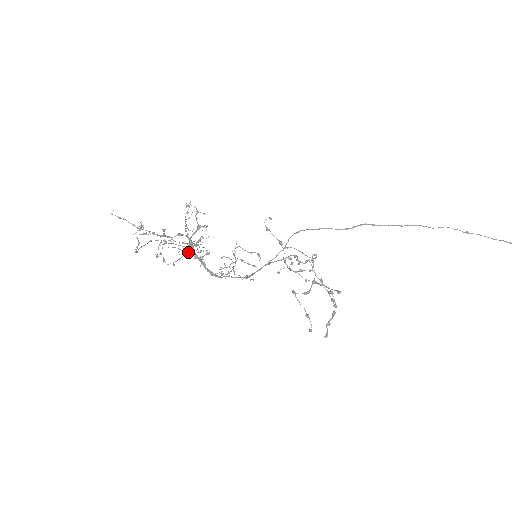
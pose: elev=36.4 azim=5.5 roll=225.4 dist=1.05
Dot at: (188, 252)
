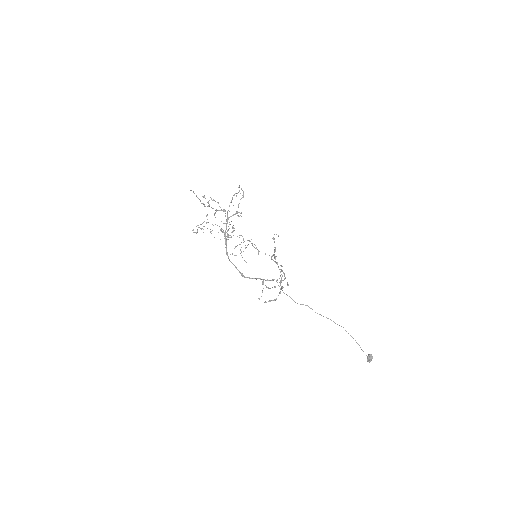
Dot at: (222, 232)
